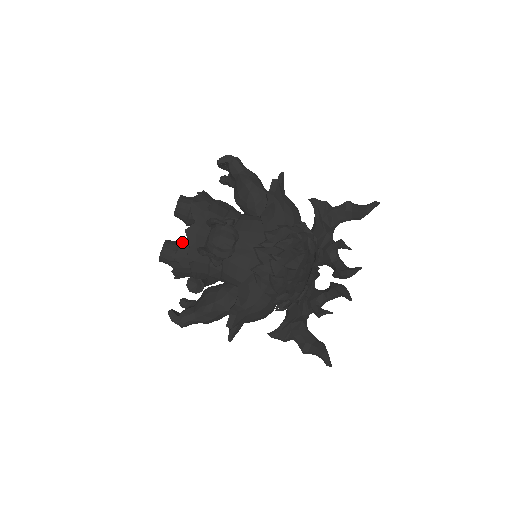
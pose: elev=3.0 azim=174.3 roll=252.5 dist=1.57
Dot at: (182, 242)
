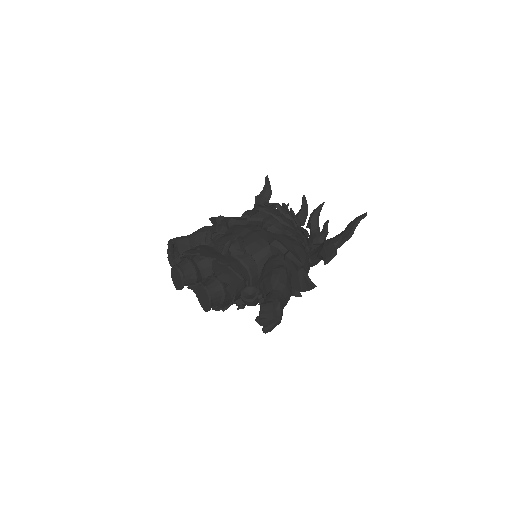
Dot at: (207, 278)
